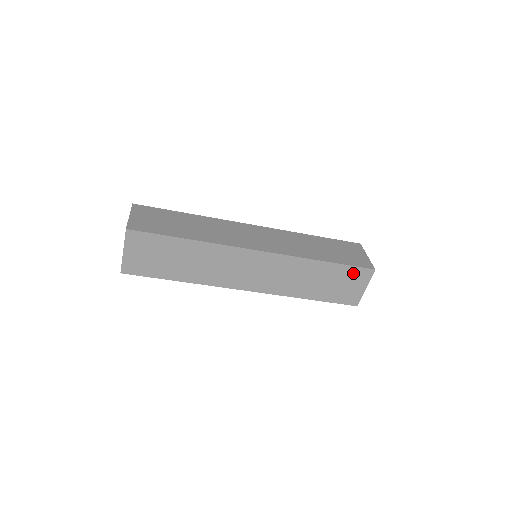
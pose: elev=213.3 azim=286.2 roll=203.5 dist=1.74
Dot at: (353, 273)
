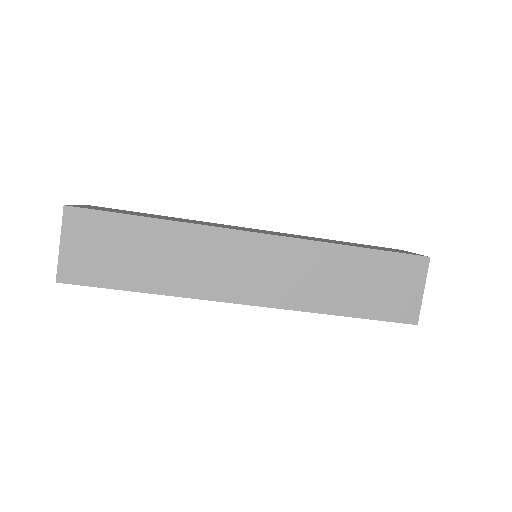
Dot at: (399, 265)
